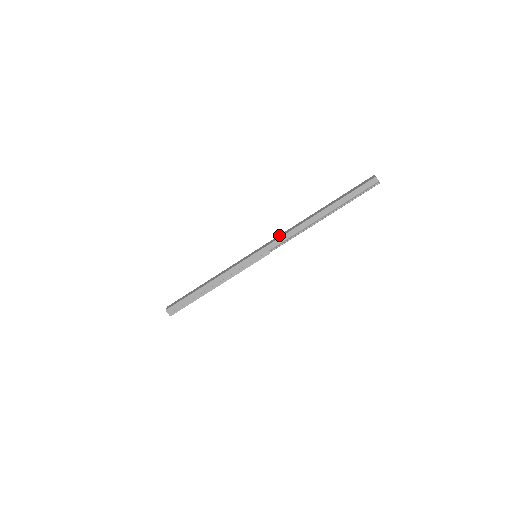
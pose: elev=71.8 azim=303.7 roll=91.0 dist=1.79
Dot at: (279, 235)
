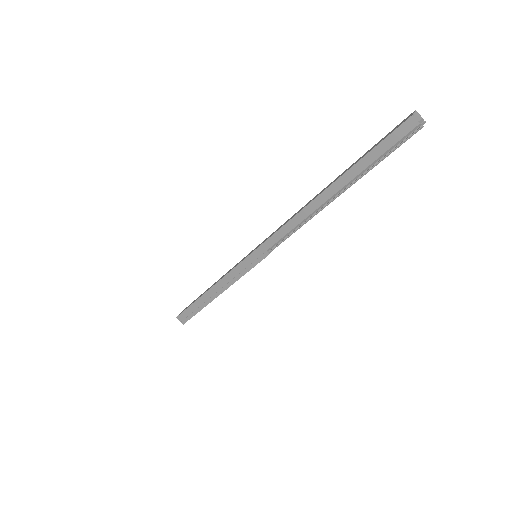
Dot at: (280, 226)
